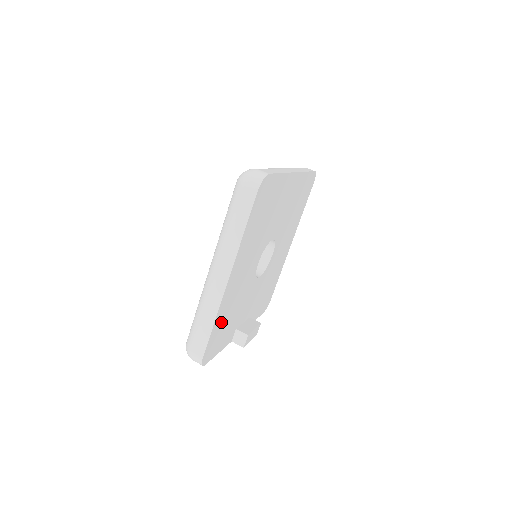
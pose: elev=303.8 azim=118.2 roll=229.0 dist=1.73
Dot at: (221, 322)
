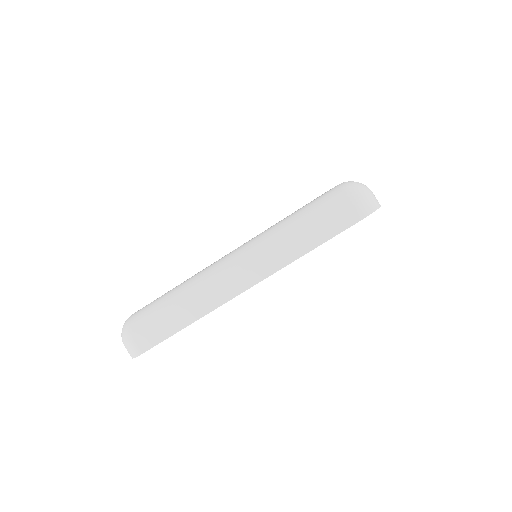
Dot at: occluded
